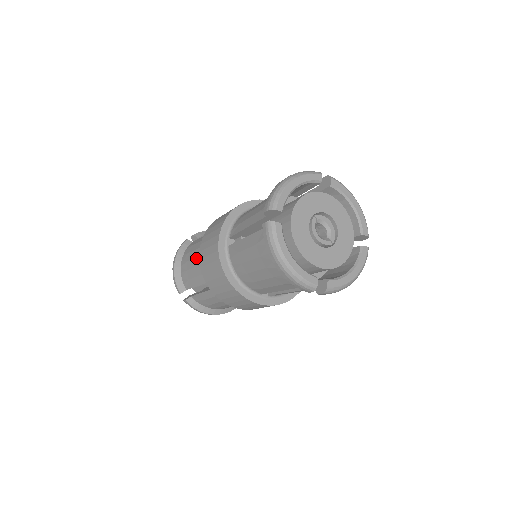
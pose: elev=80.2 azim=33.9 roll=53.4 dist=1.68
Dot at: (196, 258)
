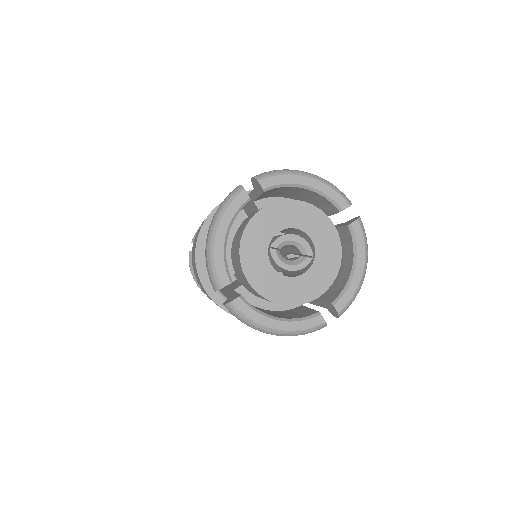
Dot at: occluded
